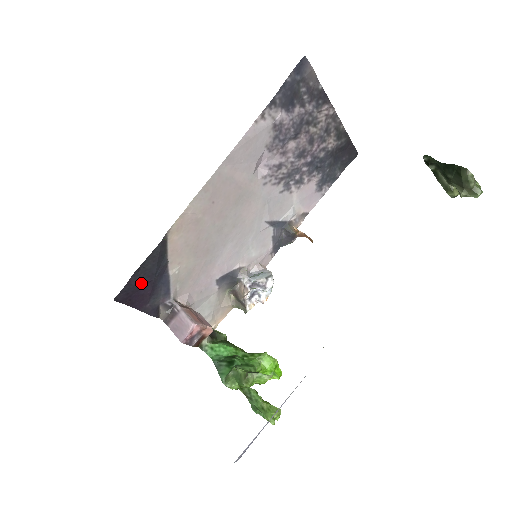
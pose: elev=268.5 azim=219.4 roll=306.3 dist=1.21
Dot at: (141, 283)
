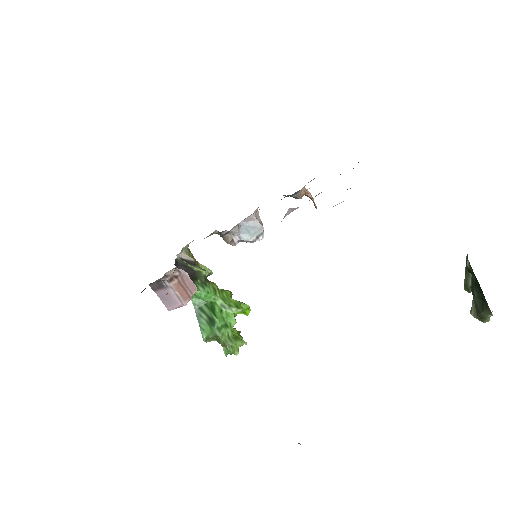
Dot at: occluded
